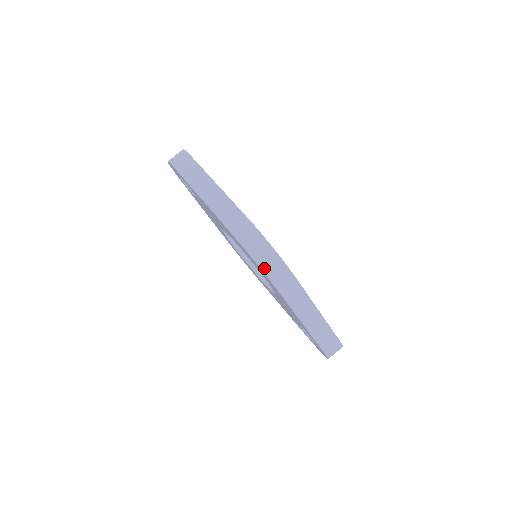
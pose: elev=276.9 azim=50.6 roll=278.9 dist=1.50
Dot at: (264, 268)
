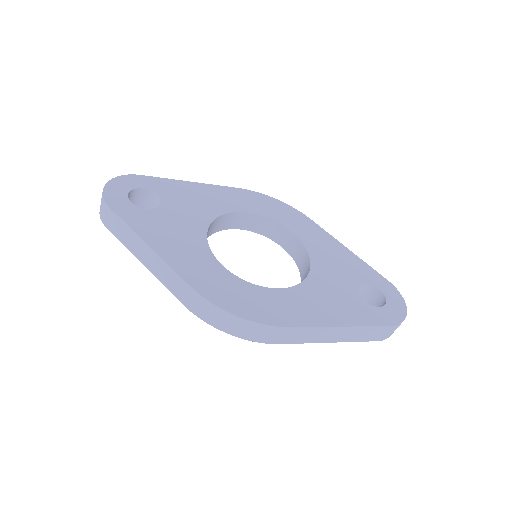
Dot at: (239, 335)
